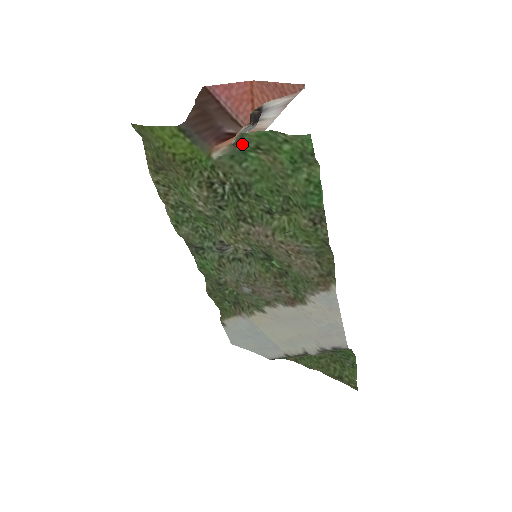
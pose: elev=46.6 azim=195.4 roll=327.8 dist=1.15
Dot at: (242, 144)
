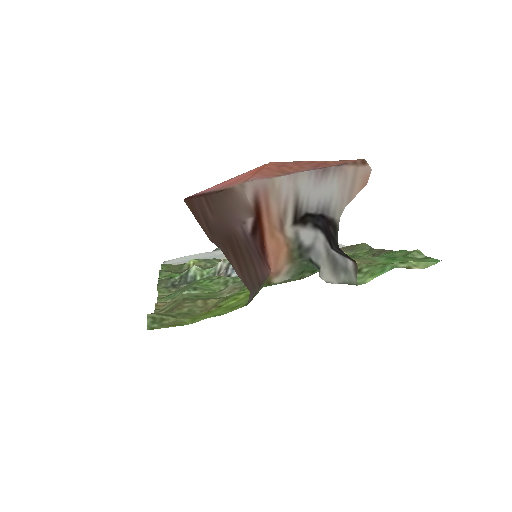
Dot at: (342, 279)
